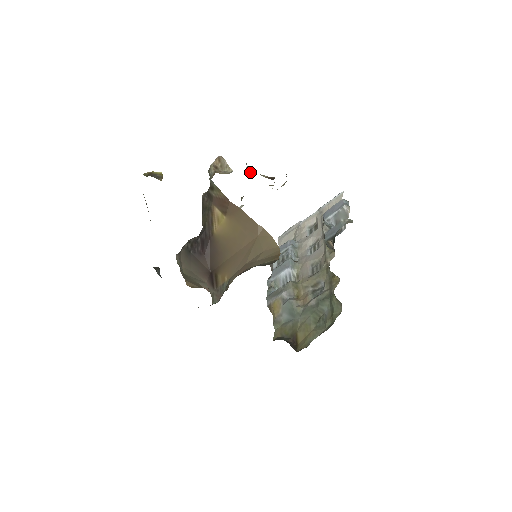
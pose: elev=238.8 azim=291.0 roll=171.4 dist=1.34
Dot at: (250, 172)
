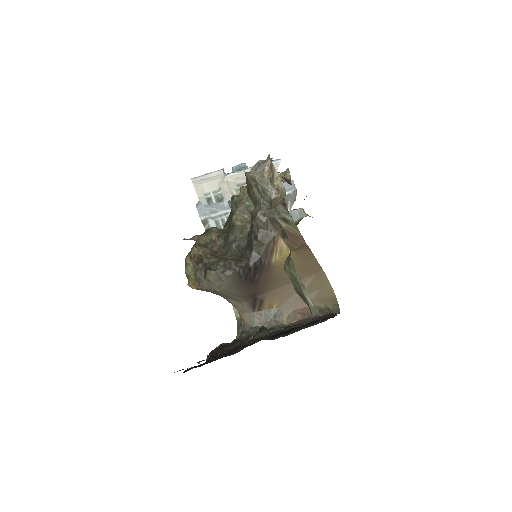
Dot at: occluded
